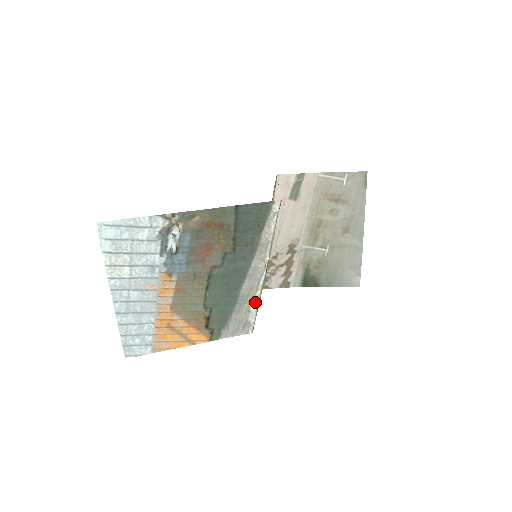
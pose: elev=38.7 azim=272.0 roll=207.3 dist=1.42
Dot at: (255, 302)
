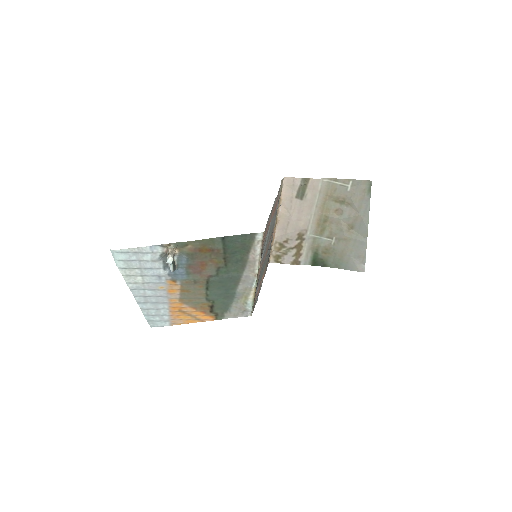
Dot at: (250, 298)
